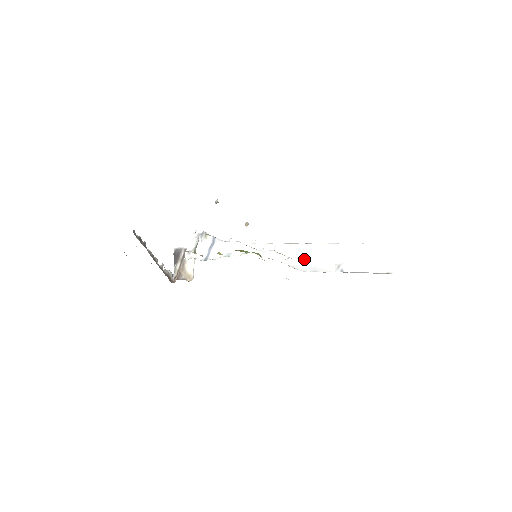
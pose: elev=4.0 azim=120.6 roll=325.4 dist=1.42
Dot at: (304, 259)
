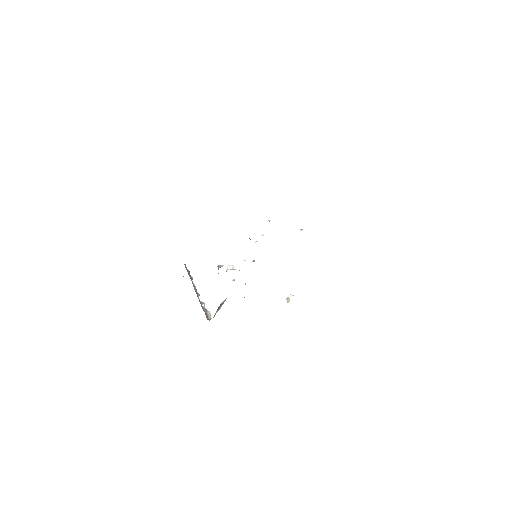
Dot at: occluded
